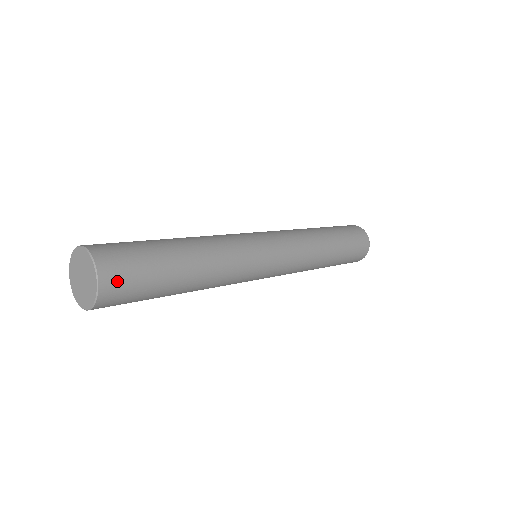
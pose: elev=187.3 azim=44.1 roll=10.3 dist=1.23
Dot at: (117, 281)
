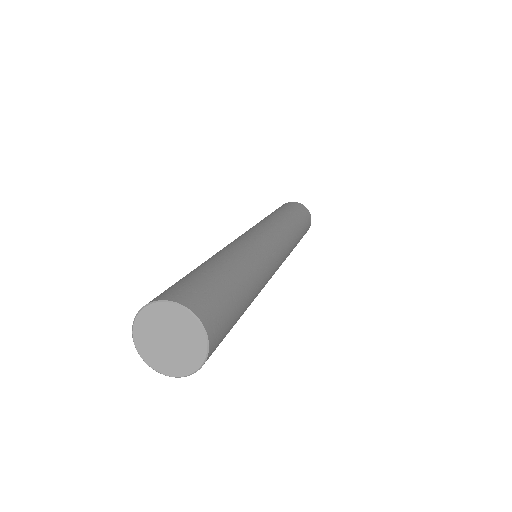
Dot at: (218, 334)
